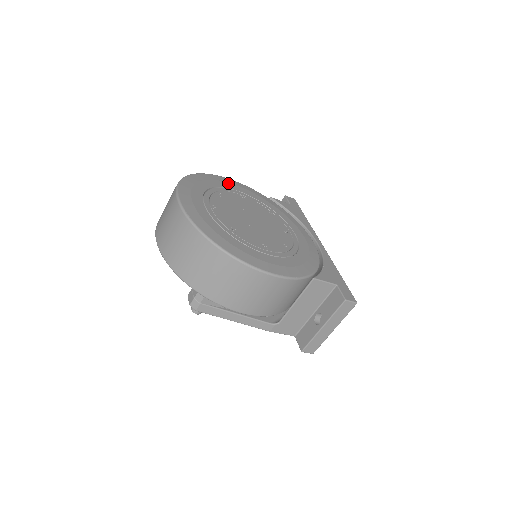
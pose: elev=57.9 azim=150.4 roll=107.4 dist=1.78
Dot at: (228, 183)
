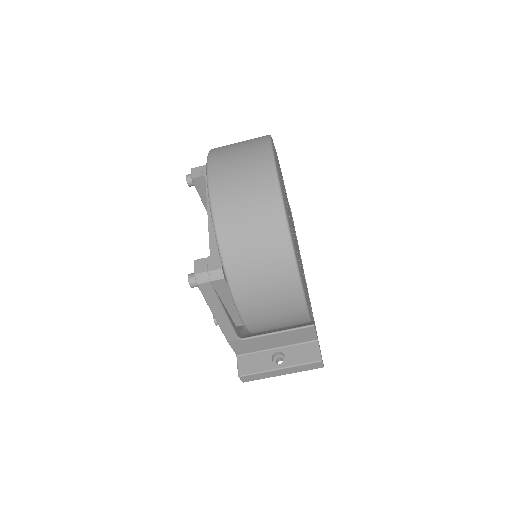
Dot at: occluded
